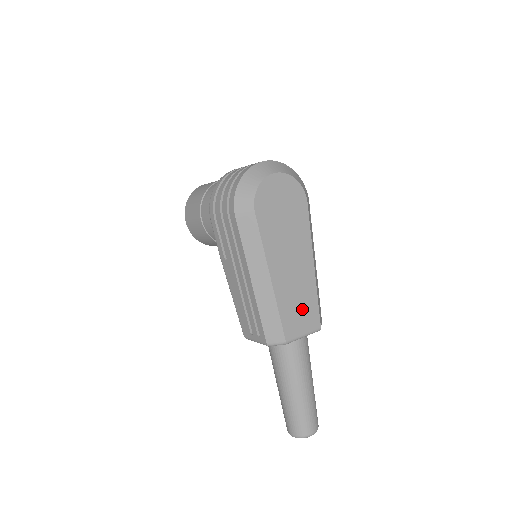
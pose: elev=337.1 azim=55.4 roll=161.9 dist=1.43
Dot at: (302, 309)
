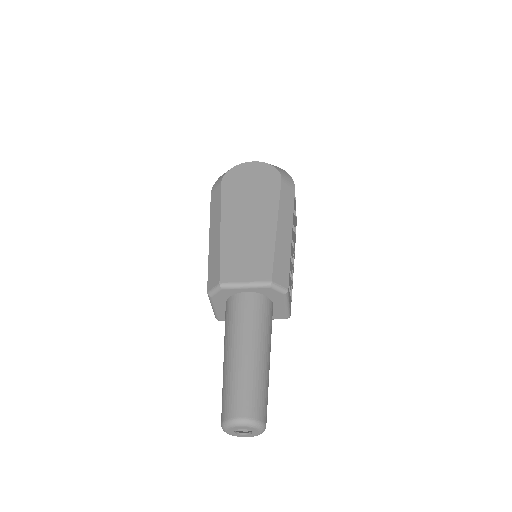
Dot at: (250, 259)
